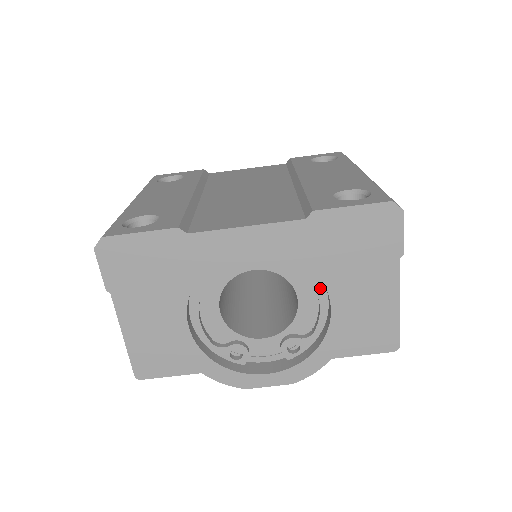
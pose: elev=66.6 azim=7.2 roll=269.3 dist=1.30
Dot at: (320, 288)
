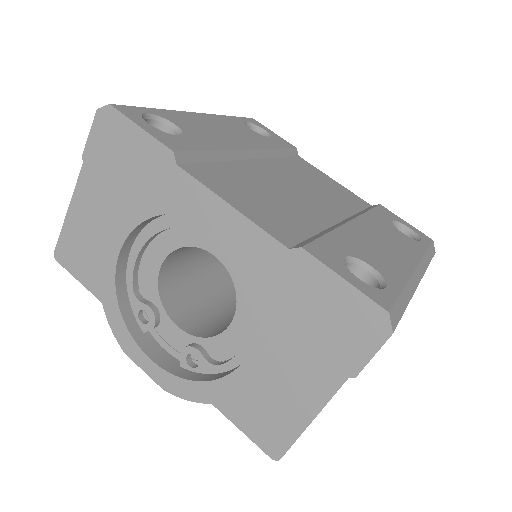
Dot at: (256, 330)
